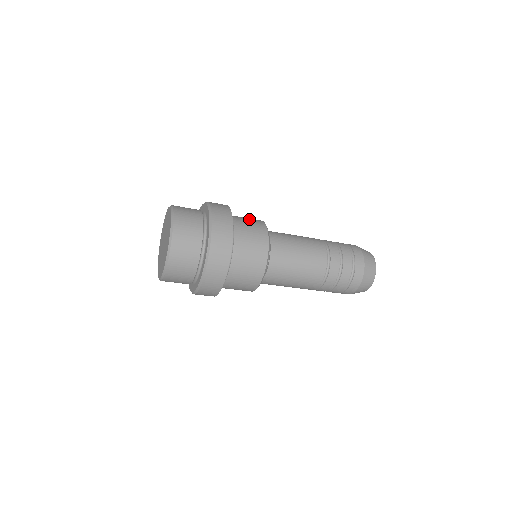
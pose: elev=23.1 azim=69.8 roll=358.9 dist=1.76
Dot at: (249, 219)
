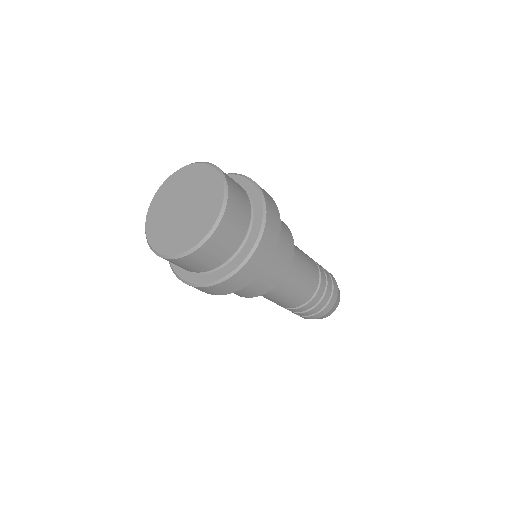
Dot at: (283, 226)
